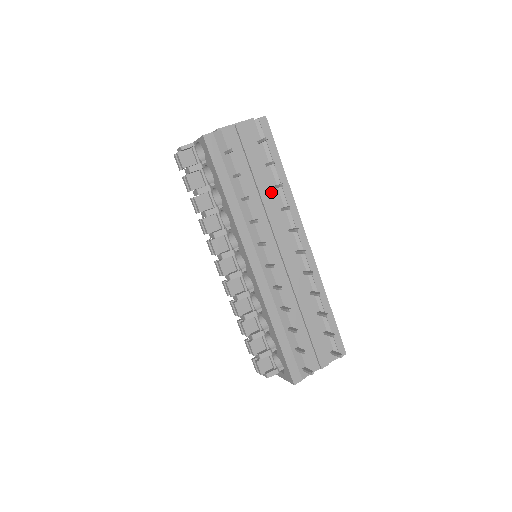
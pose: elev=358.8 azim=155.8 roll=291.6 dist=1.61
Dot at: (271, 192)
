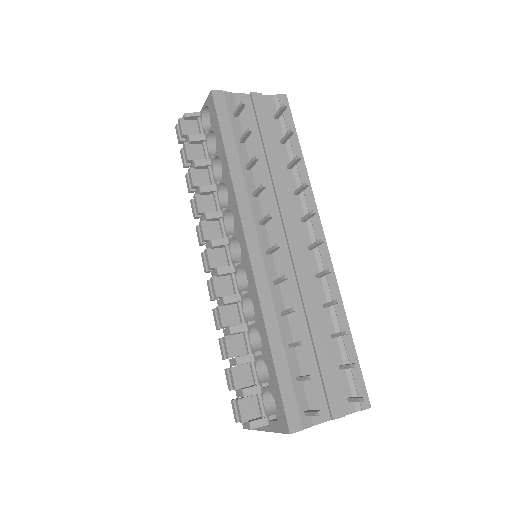
Dot at: (284, 171)
